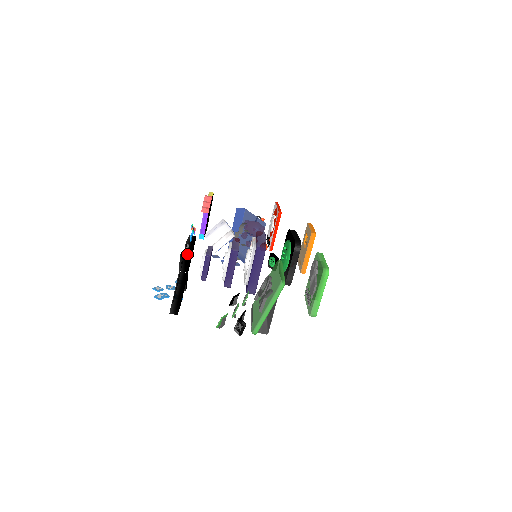
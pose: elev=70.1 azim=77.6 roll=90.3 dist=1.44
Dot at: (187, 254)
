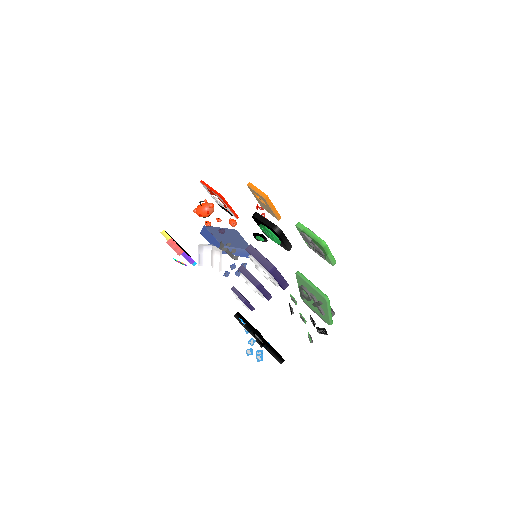
Dot at: (262, 341)
